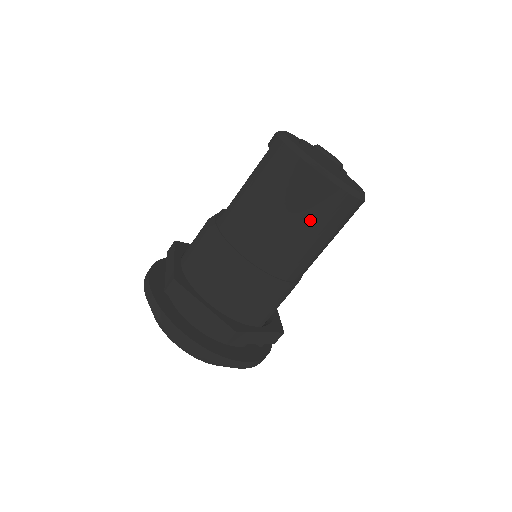
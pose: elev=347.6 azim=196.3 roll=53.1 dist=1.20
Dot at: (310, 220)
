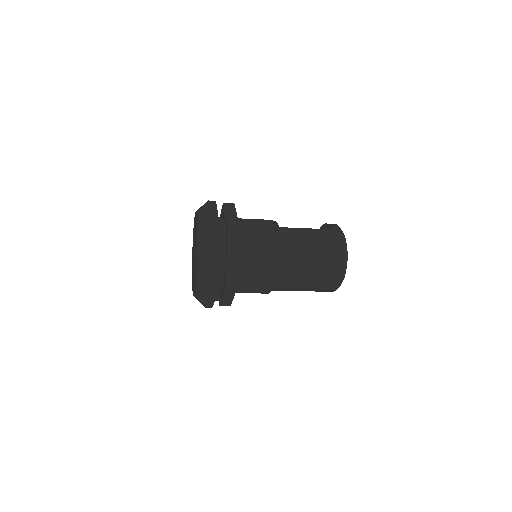
Dot at: (318, 277)
